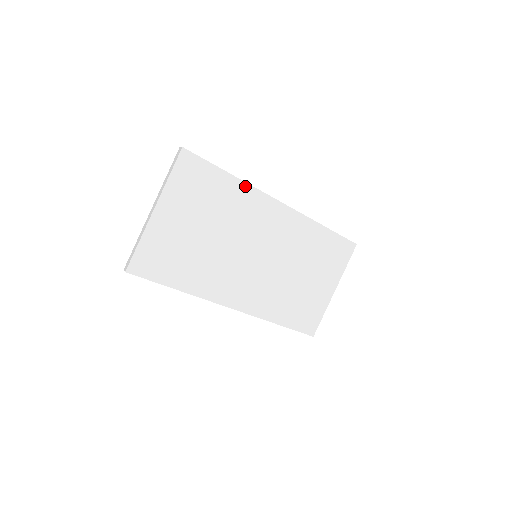
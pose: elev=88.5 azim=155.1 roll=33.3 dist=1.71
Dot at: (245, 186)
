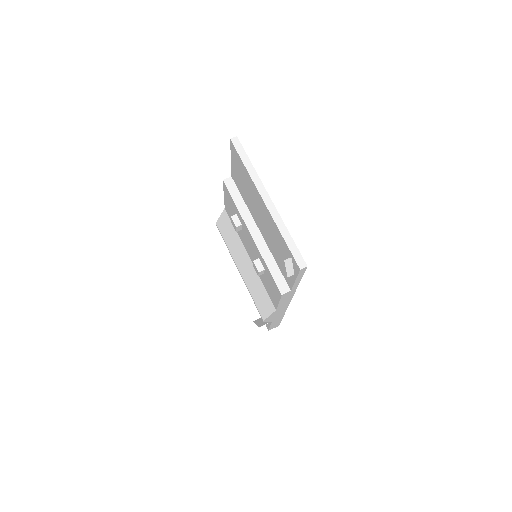
Dot at: occluded
